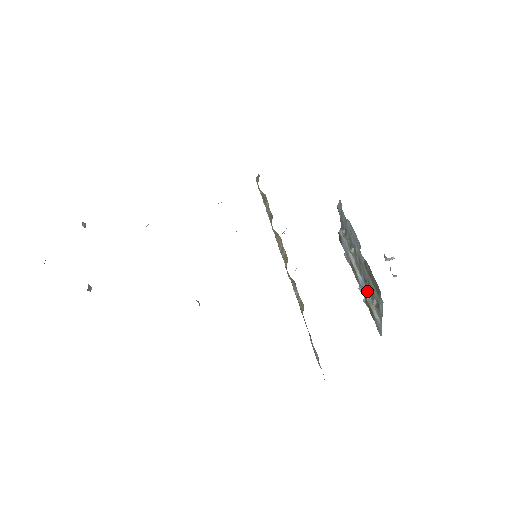
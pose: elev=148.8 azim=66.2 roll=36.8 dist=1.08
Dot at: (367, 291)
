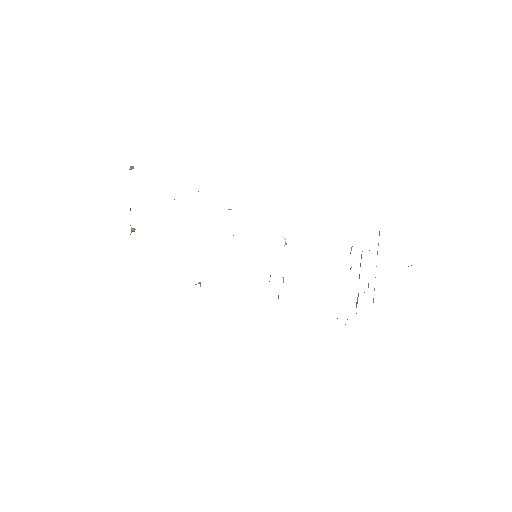
Dot at: occluded
